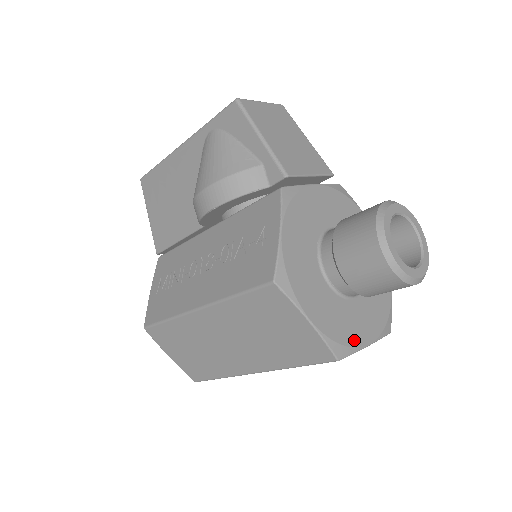
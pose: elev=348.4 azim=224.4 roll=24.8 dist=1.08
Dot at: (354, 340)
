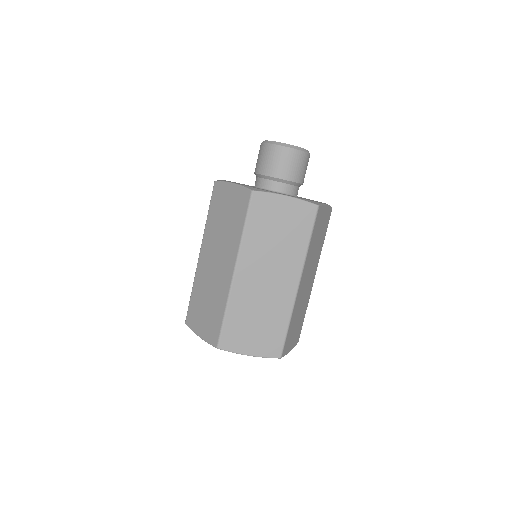
Dot at: occluded
